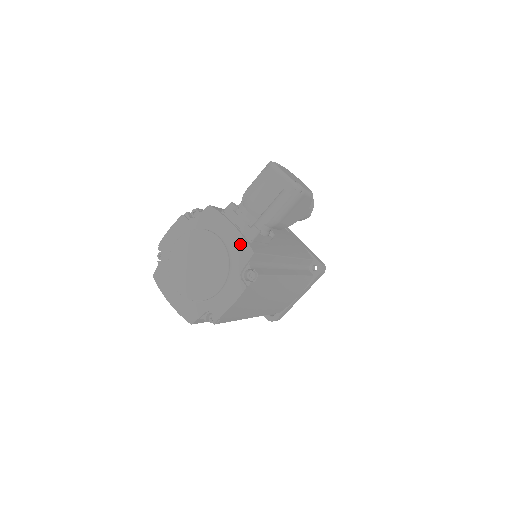
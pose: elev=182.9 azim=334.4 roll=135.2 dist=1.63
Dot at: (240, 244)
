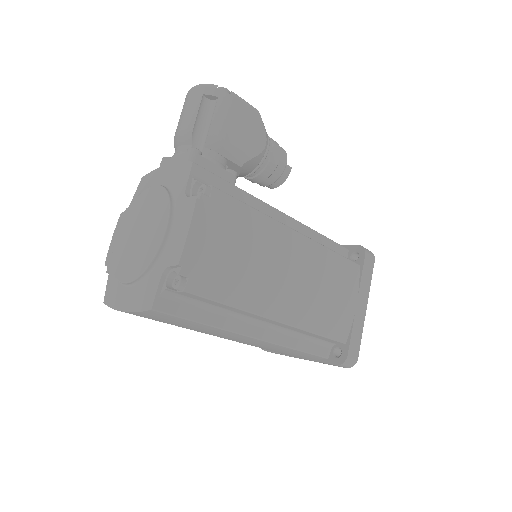
Dot at: (176, 170)
